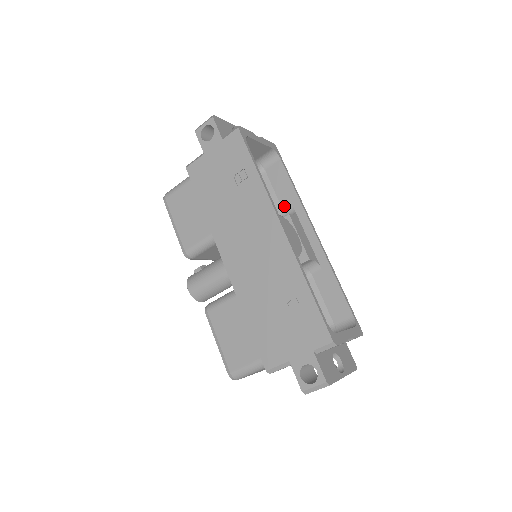
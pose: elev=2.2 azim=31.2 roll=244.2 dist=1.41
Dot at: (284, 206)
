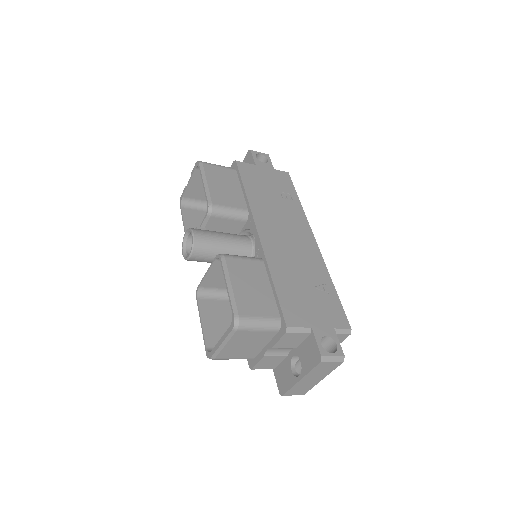
Dot at: occluded
